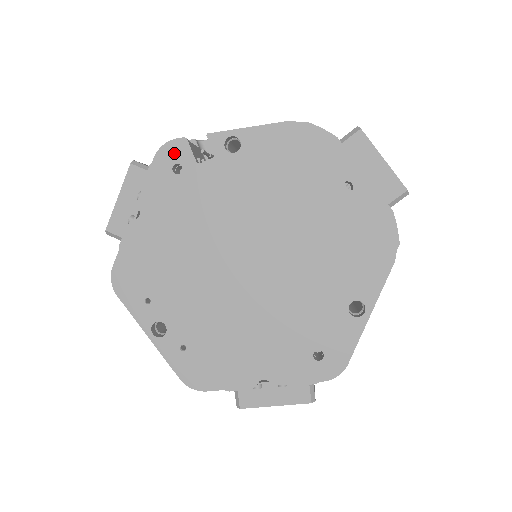
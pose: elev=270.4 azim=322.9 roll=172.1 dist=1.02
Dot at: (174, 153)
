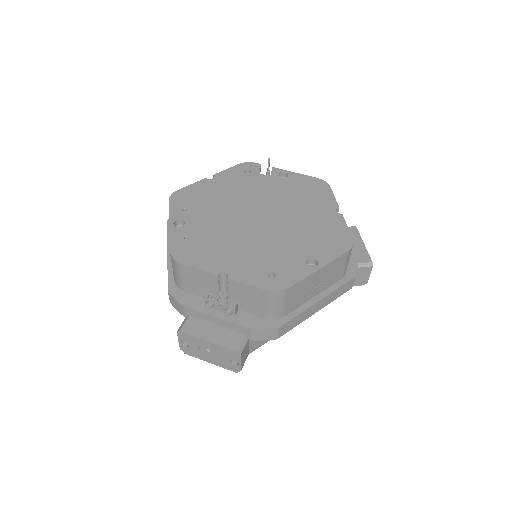
Dot at: (250, 166)
